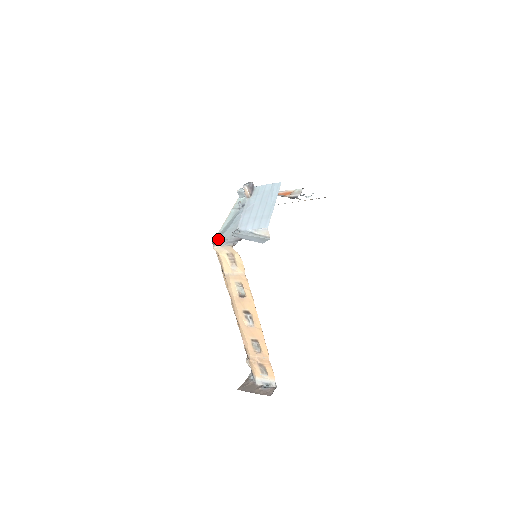
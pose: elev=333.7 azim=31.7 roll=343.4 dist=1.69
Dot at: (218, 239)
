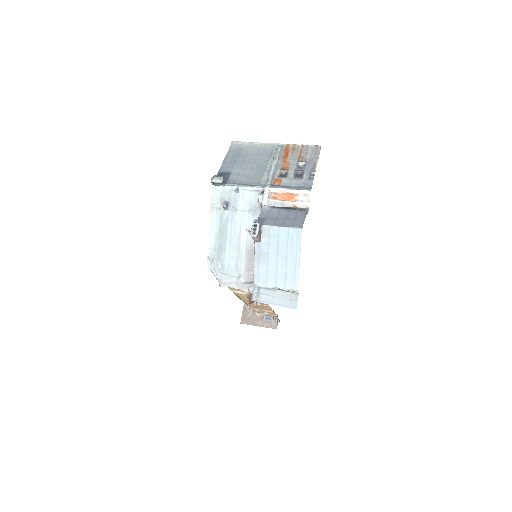
Dot at: (220, 271)
